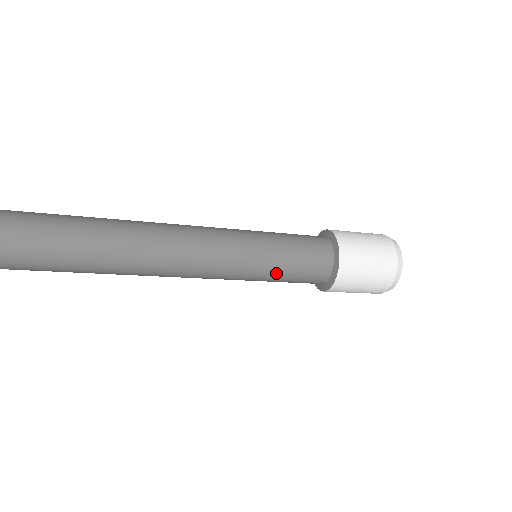
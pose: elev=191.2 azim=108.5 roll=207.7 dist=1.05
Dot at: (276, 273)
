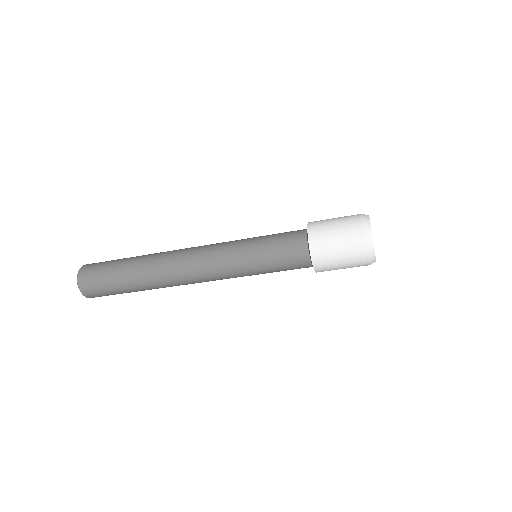
Dot at: (262, 246)
